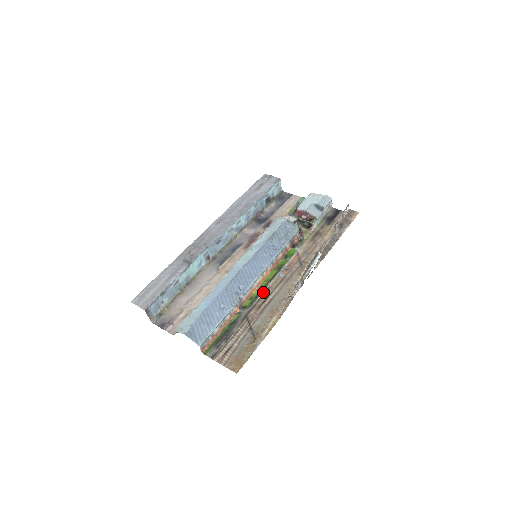
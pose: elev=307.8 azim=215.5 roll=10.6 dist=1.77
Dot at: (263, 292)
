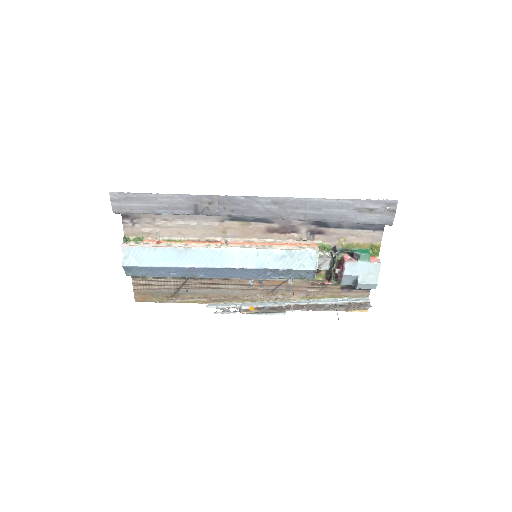
Dot at: (221, 278)
